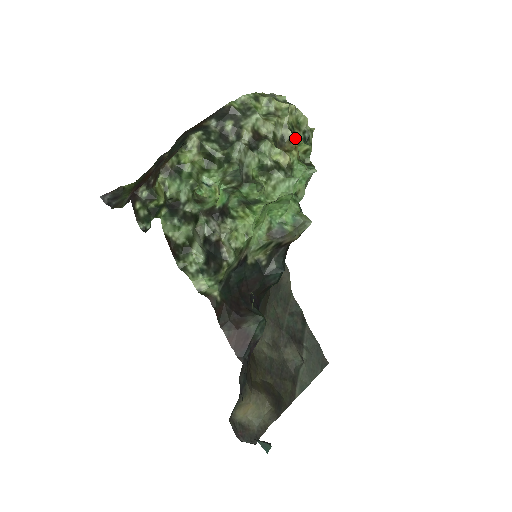
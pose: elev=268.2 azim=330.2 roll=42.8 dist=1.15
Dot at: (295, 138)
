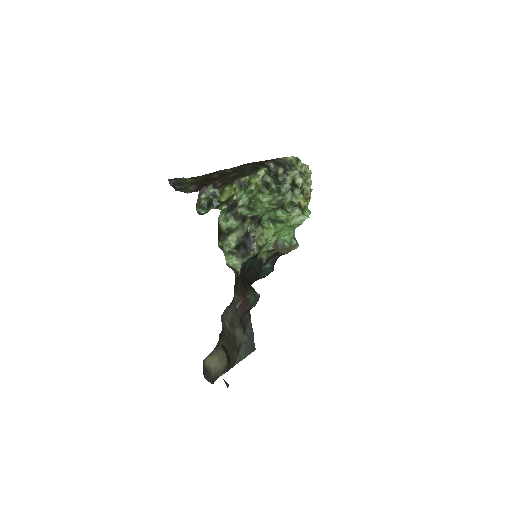
Dot at: occluded
